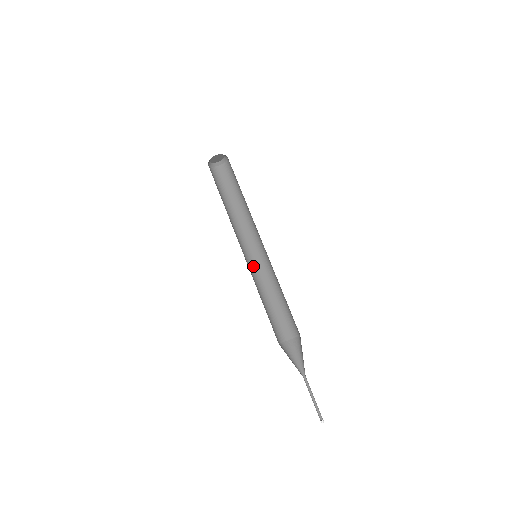
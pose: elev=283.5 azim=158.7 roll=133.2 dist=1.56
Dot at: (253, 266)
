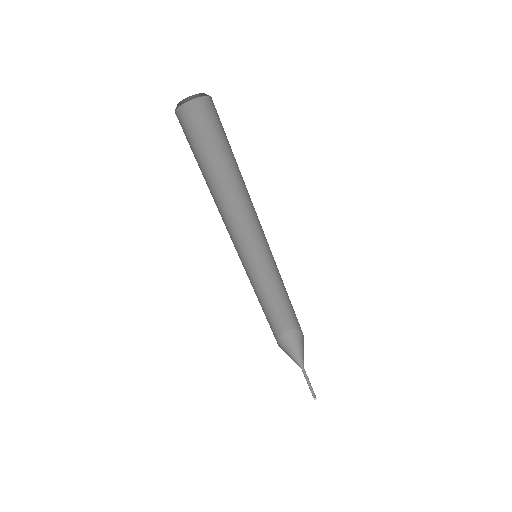
Dot at: (246, 262)
